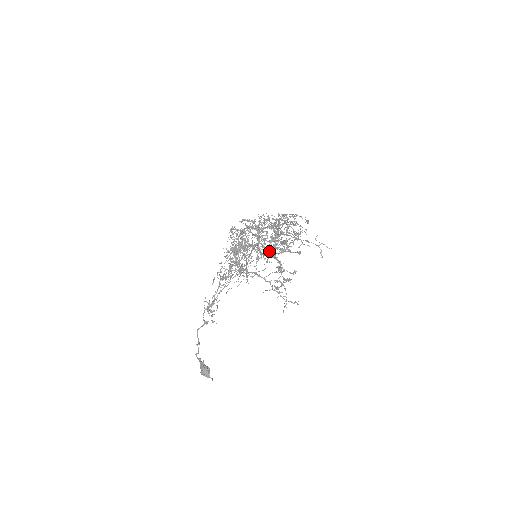
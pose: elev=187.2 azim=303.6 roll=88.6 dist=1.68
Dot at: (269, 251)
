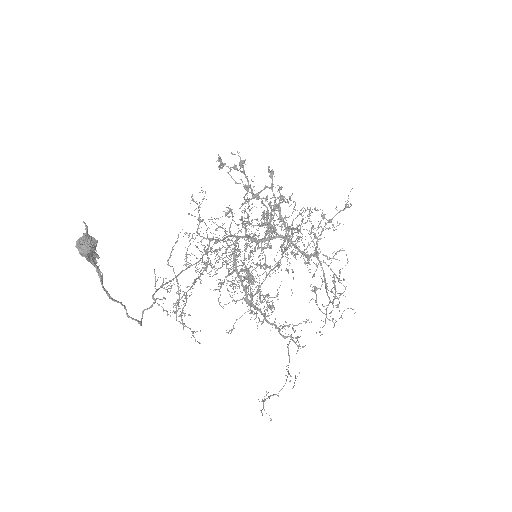
Dot at: (242, 205)
